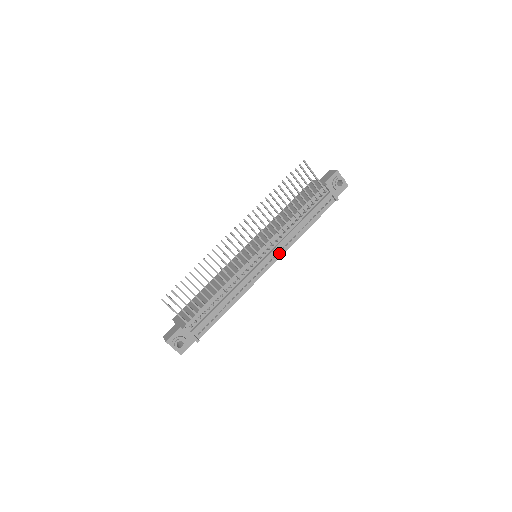
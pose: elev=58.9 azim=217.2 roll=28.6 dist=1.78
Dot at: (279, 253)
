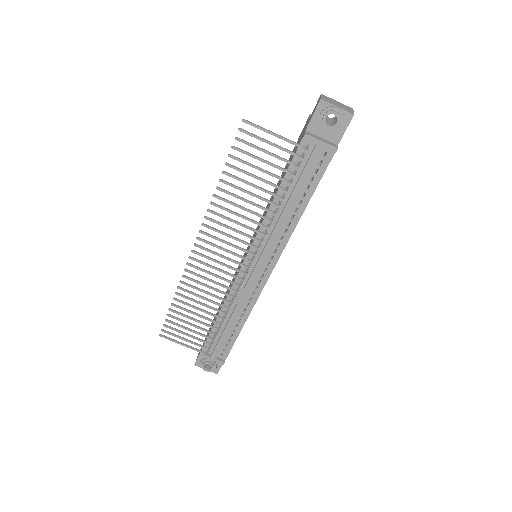
Dot at: (276, 251)
